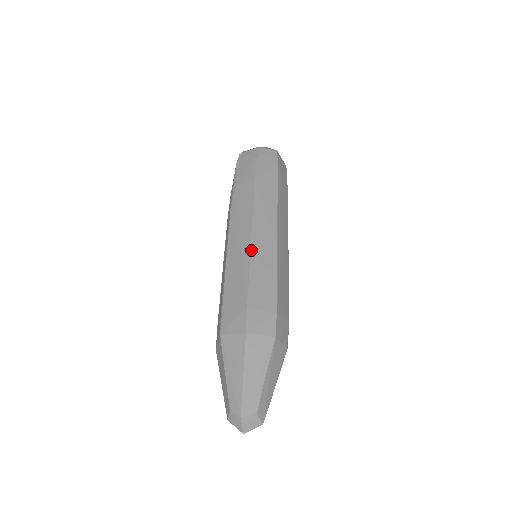
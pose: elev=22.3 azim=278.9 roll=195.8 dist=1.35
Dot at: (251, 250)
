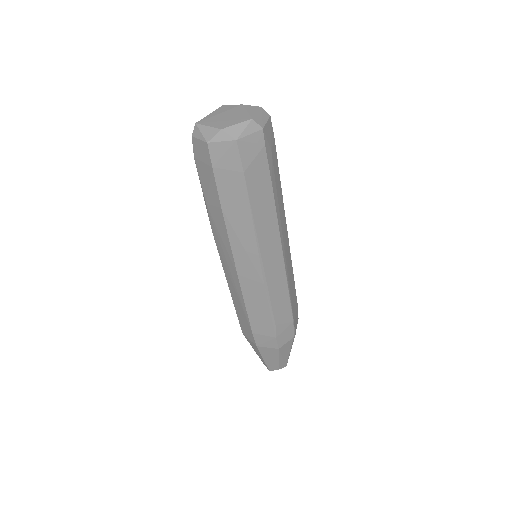
Dot at: (242, 291)
